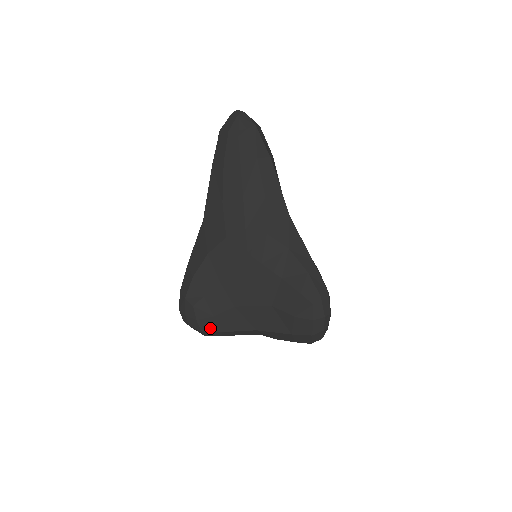
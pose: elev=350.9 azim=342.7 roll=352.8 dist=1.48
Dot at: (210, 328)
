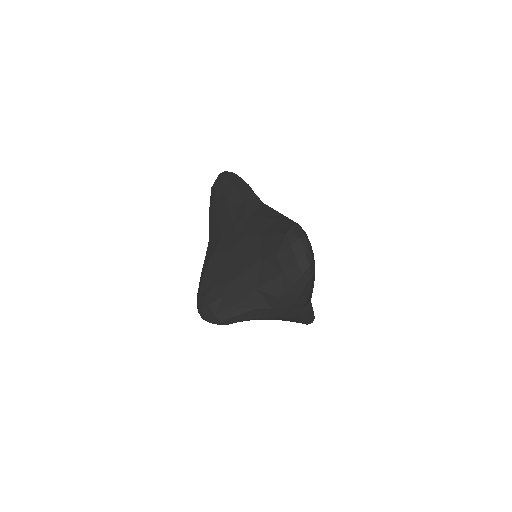
Dot at: (221, 308)
